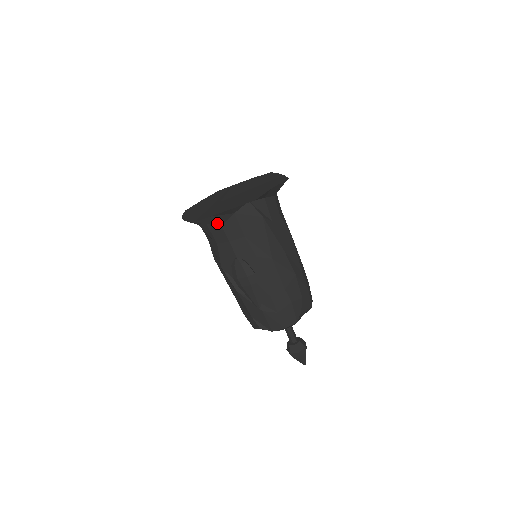
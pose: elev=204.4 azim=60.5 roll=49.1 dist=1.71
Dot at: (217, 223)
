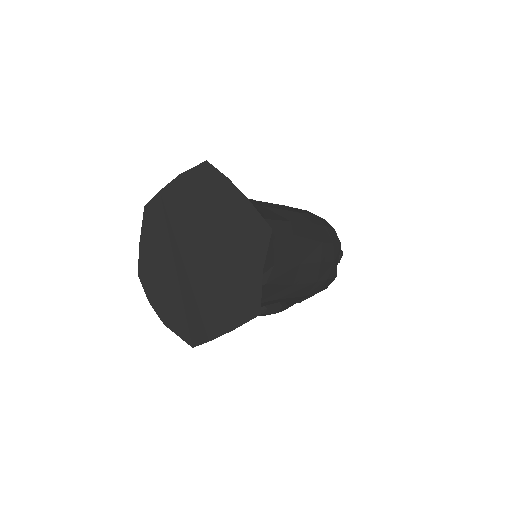
Dot at: occluded
